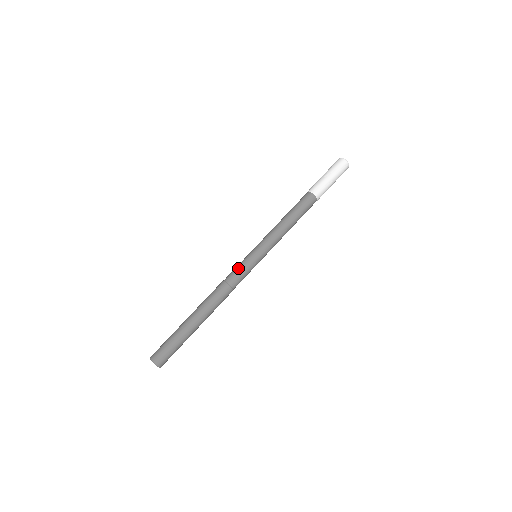
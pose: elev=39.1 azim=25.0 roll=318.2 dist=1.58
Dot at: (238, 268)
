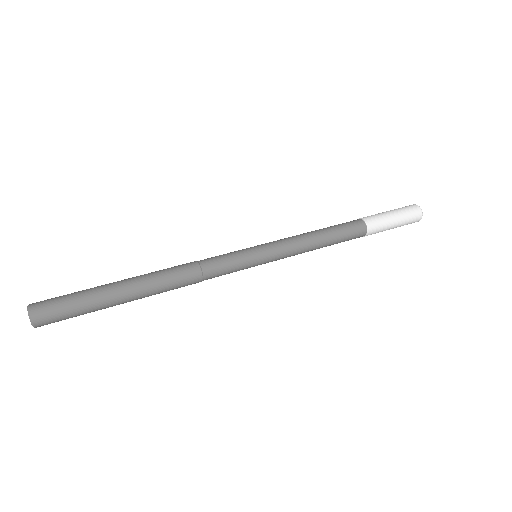
Dot at: (224, 254)
